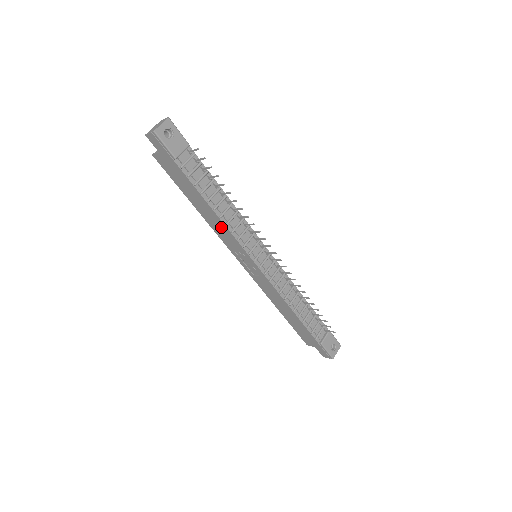
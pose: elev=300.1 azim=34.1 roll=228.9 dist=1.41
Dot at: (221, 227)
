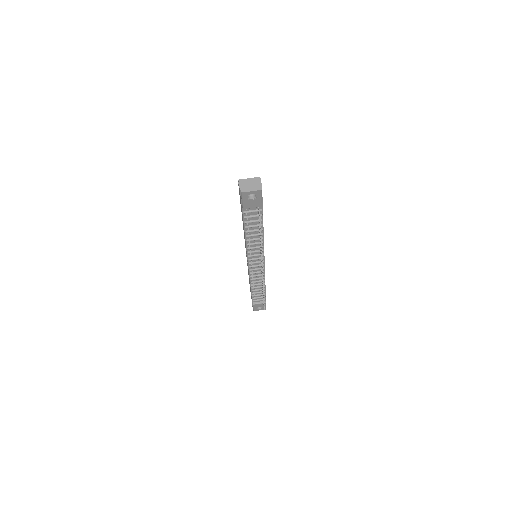
Dot at: occluded
